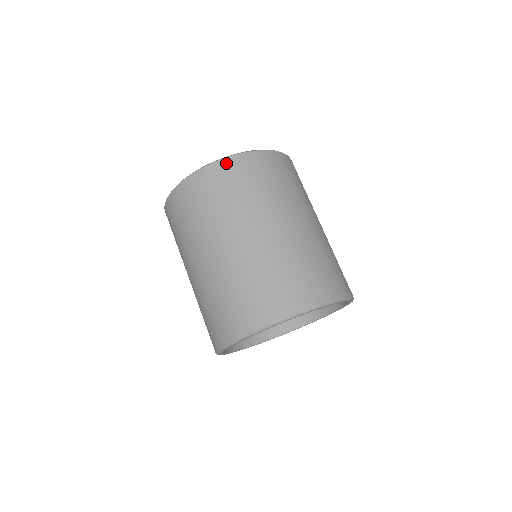
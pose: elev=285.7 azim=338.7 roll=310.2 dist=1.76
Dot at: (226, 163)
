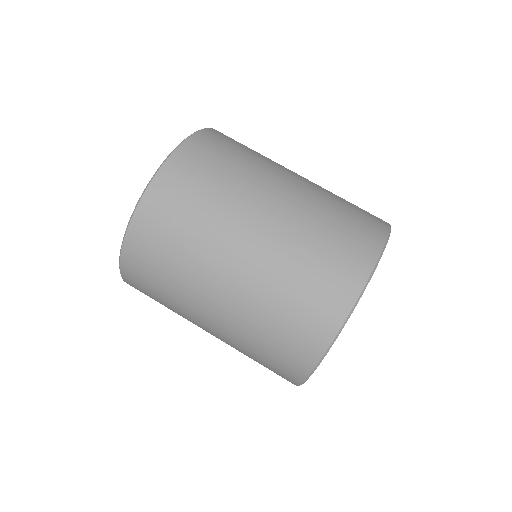
Dot at: (153, 192)
